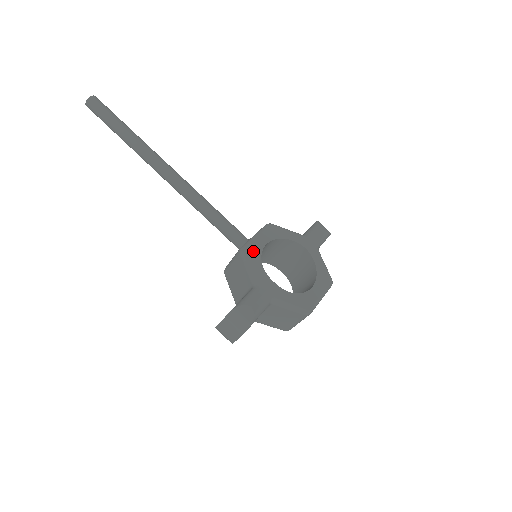
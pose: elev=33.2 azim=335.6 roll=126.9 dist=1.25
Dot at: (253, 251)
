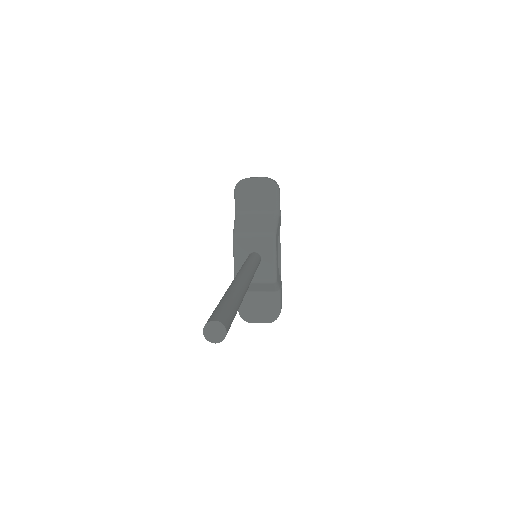
Dot at: occluded
